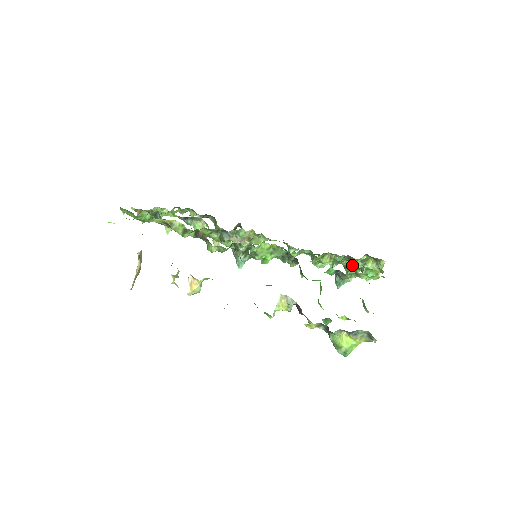
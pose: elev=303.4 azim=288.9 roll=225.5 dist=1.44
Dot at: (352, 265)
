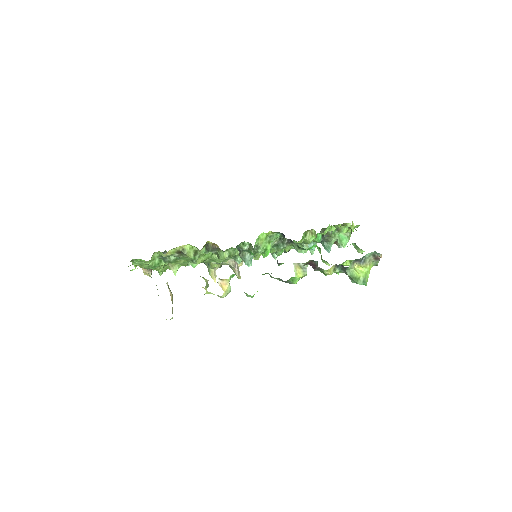
Dot at: occluded
